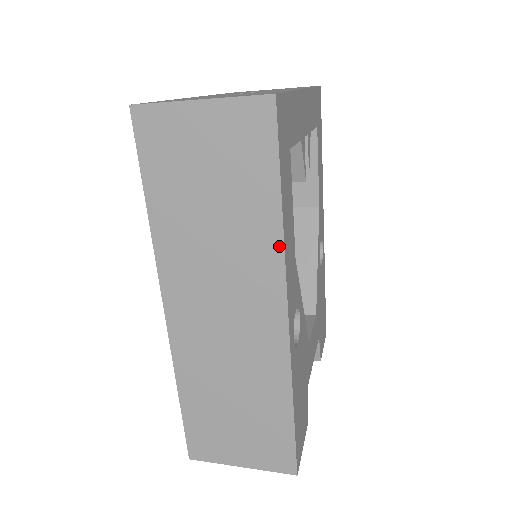
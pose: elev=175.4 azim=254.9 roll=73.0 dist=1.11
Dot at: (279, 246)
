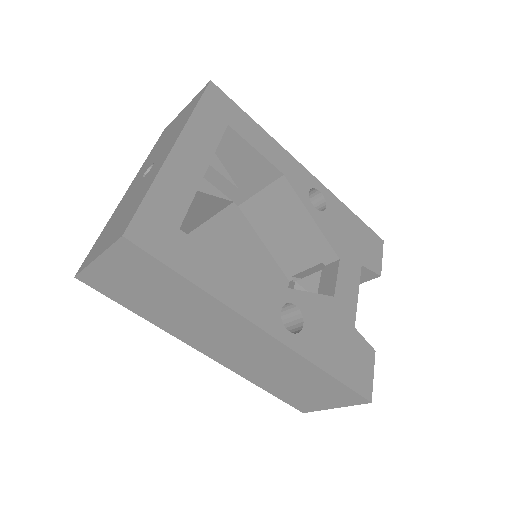
Dot at: (218, 303)
